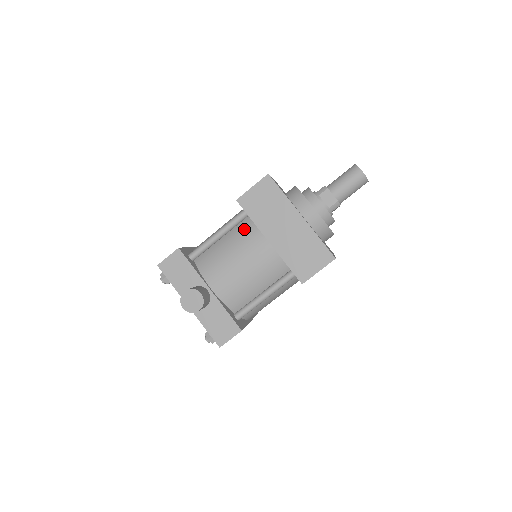
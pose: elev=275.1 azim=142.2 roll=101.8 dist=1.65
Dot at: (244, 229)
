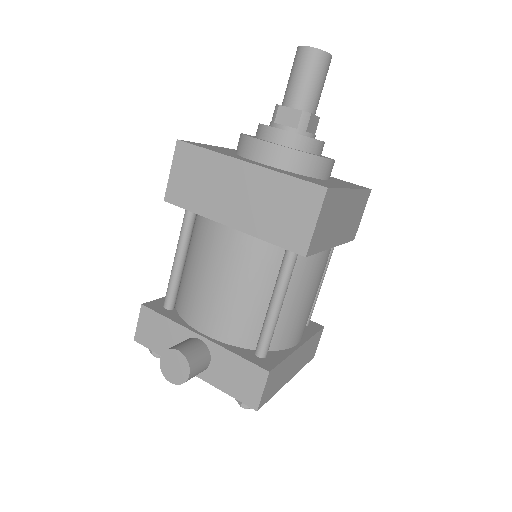
Dot at: (199, 231)
